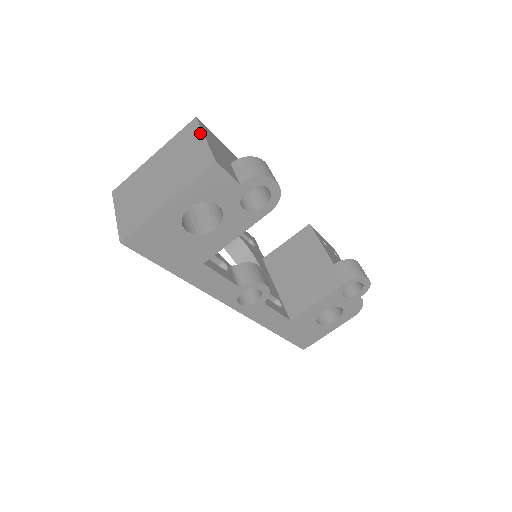
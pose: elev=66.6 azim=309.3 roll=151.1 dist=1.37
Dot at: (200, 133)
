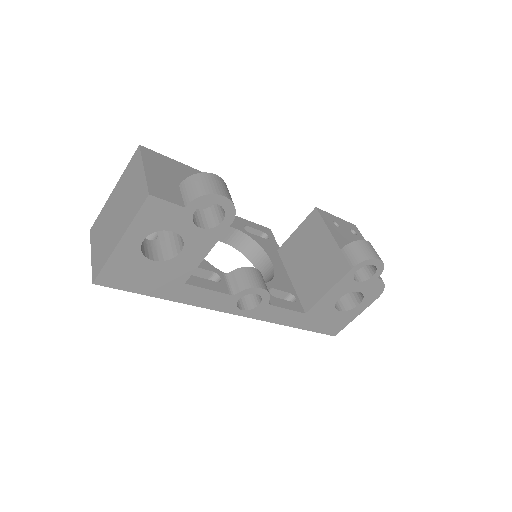
Dot at: (141, 163)
